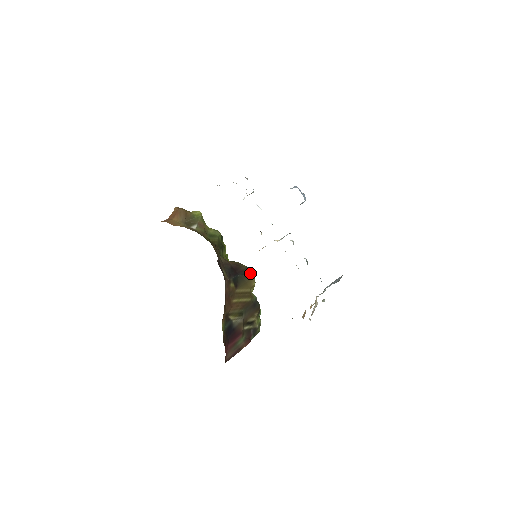
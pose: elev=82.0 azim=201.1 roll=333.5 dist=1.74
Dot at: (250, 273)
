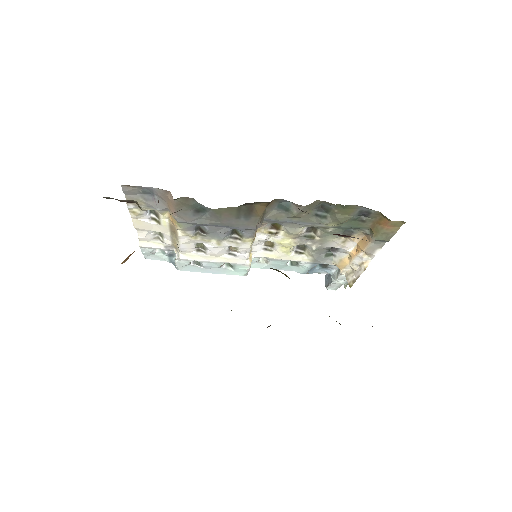
Dot at: occluded
